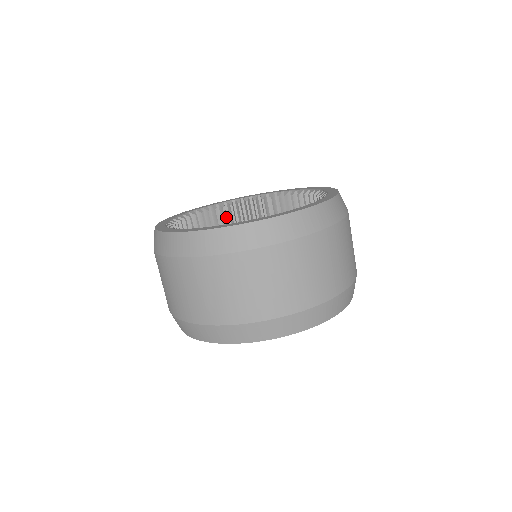
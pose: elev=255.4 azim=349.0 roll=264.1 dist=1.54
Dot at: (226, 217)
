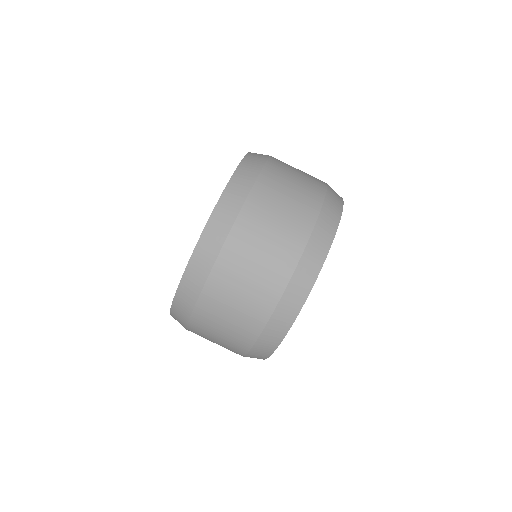
Dot at: occluded
